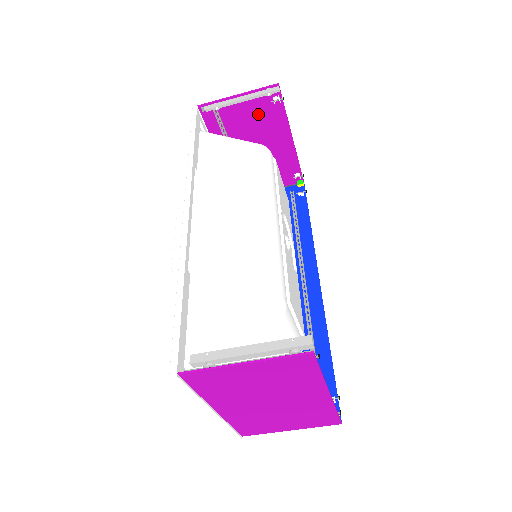
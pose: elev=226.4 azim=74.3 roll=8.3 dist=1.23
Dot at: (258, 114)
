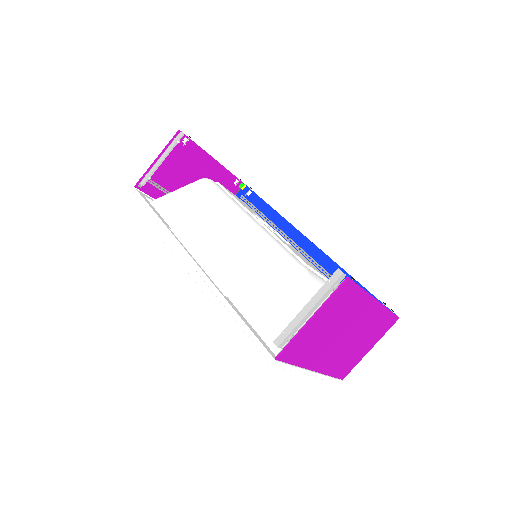
Dot at: (180, 161)
